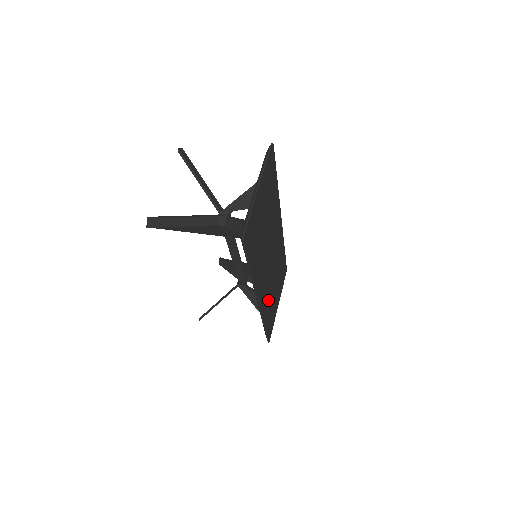
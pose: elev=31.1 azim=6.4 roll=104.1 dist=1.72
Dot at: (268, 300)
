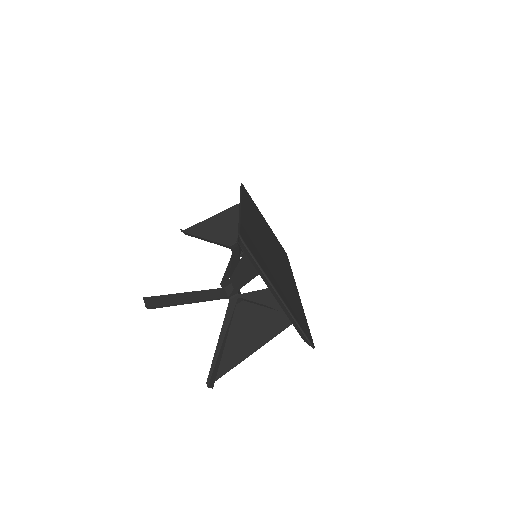
Dot at: occluded
